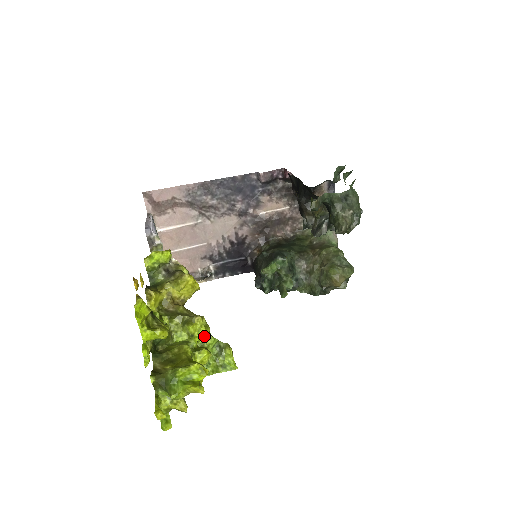
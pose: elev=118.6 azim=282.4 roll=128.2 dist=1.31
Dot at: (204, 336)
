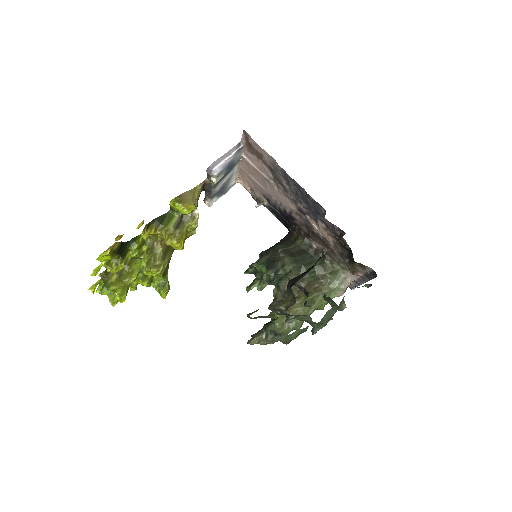
Dot at: occluded
